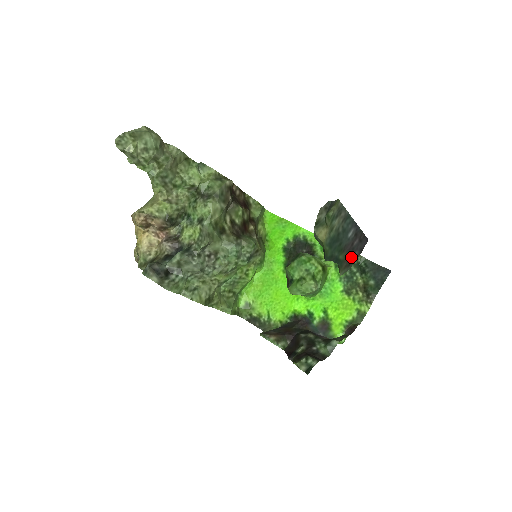
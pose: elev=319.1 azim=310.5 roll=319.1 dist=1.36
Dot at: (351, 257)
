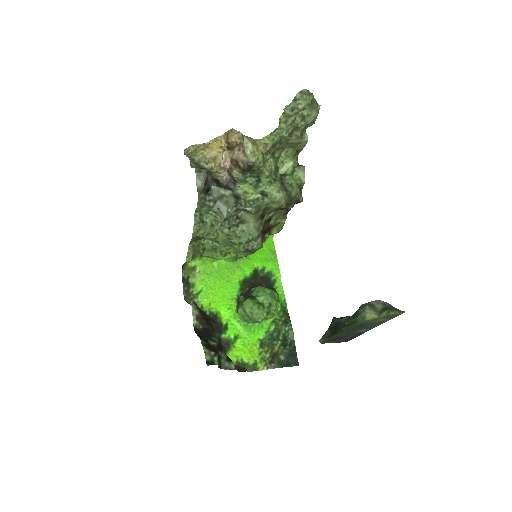
Dot at: (335, 339)
